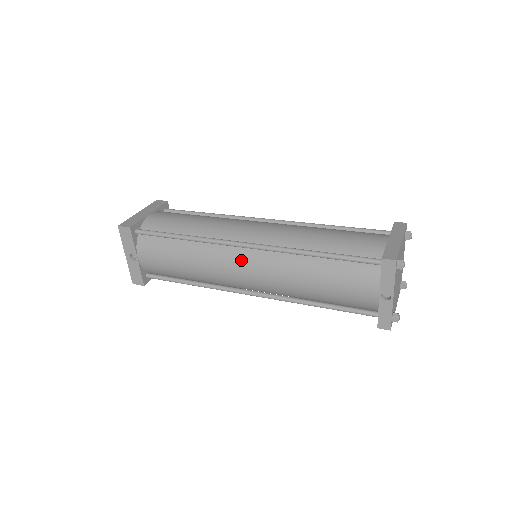
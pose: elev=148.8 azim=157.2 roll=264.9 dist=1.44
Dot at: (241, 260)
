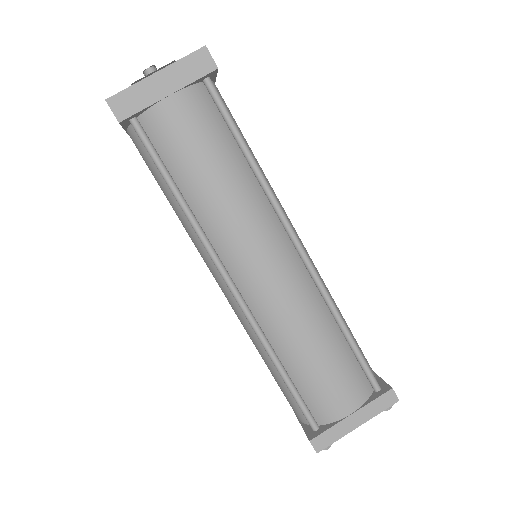
Dot at: (219, 280)
